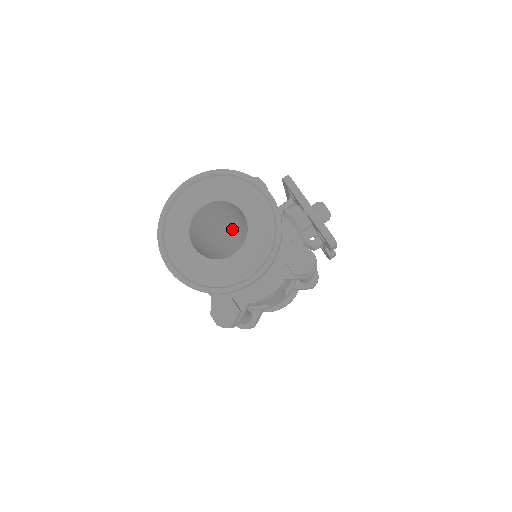
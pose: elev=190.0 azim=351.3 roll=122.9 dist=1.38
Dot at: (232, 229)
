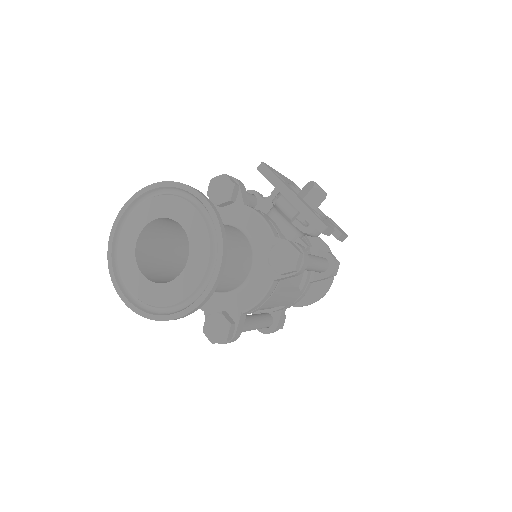
Dot at: occluded
